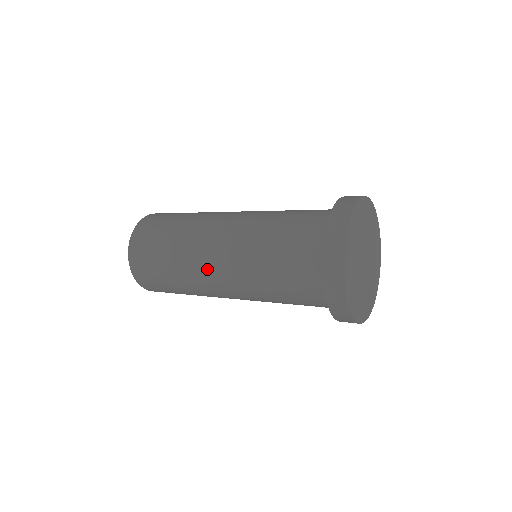
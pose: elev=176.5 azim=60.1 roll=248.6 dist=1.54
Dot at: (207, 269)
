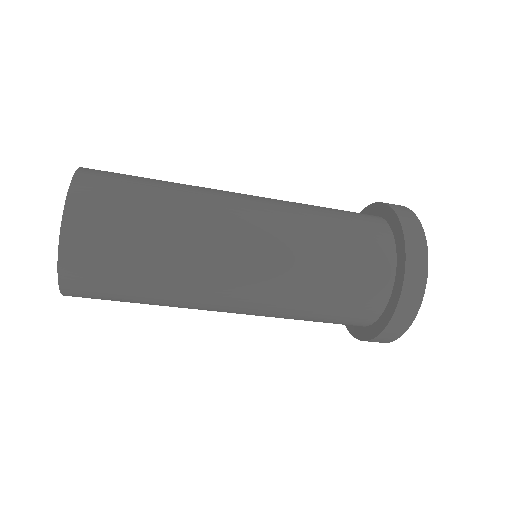
Dot at: (223, 283)
